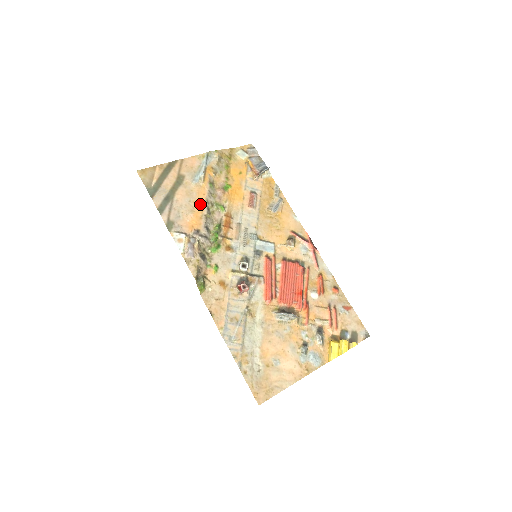
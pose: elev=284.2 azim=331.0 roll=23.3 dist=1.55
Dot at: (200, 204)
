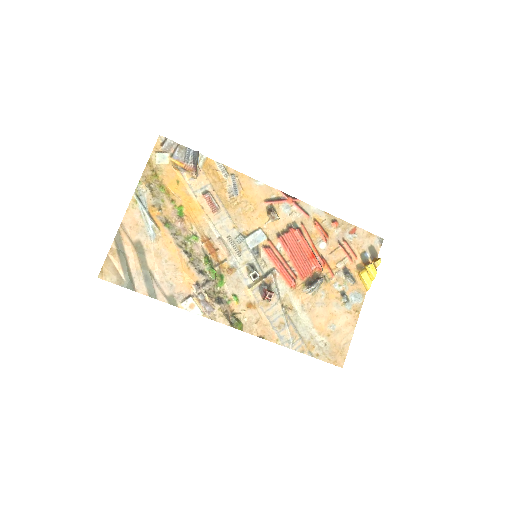
Dot at: (176, 256)
